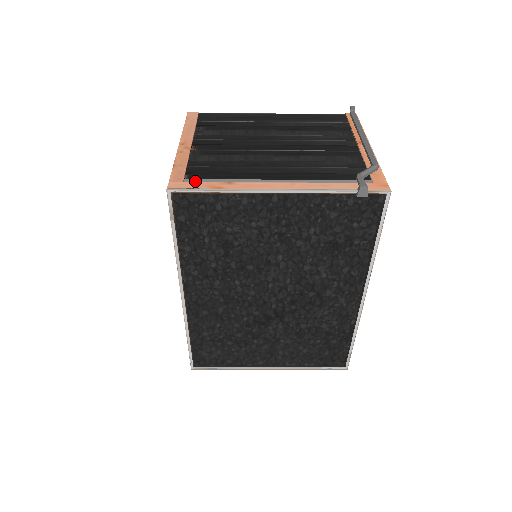
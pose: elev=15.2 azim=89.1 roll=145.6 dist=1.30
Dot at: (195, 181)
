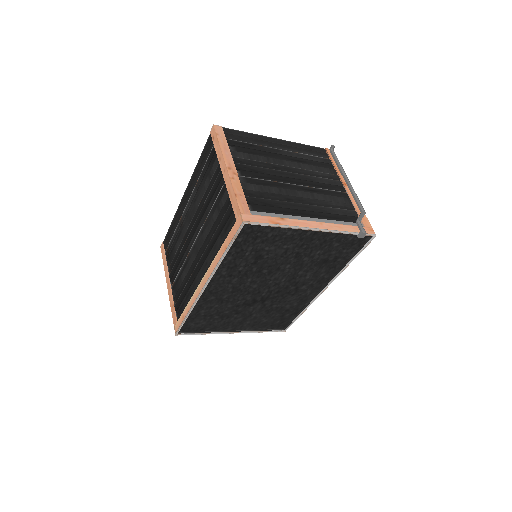
Dot at: (257, 214)
